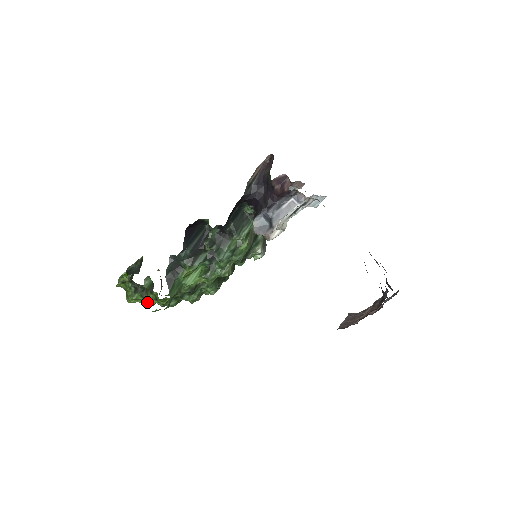
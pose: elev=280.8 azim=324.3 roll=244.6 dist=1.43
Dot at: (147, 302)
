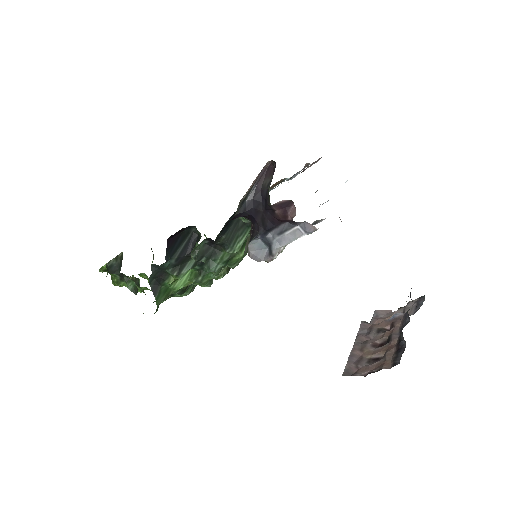
Dot at: occluded
